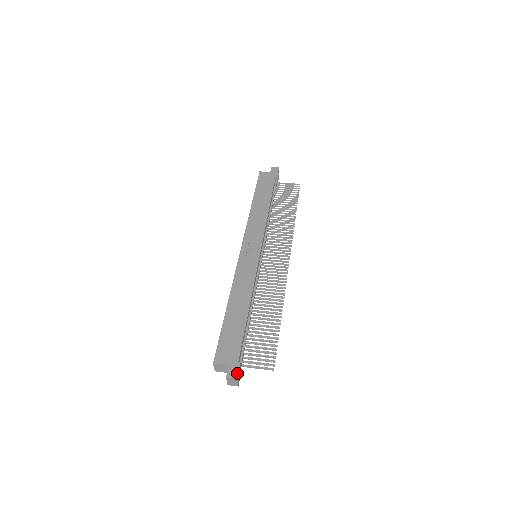
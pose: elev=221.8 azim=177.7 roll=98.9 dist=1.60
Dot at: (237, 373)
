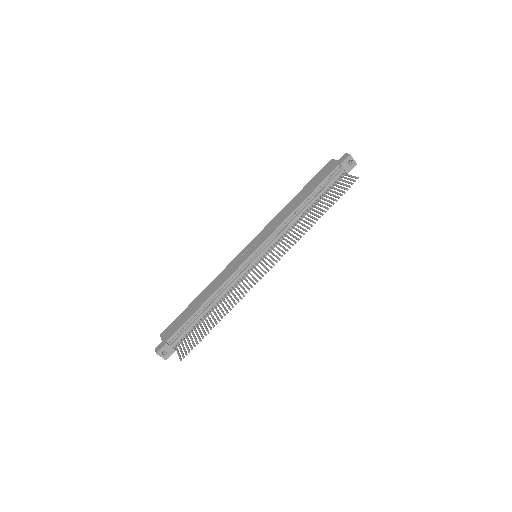
Dot at: (159, 349)
